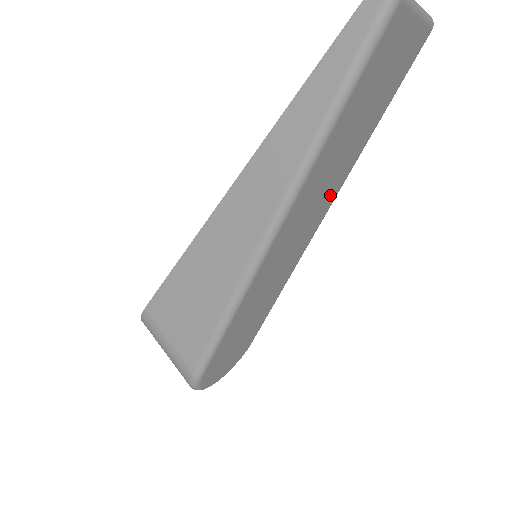
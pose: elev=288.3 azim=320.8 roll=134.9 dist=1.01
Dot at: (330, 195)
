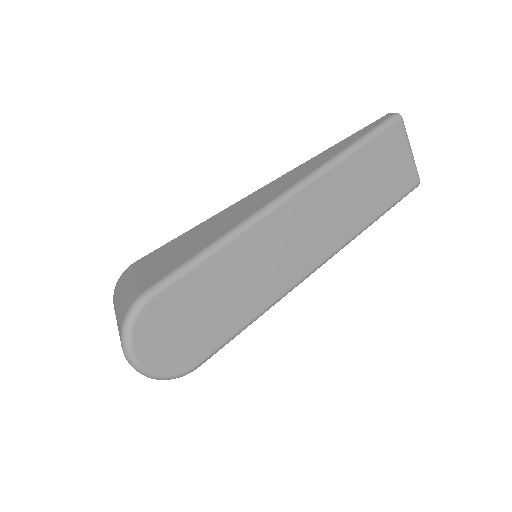
Dot at: (333, 237)
